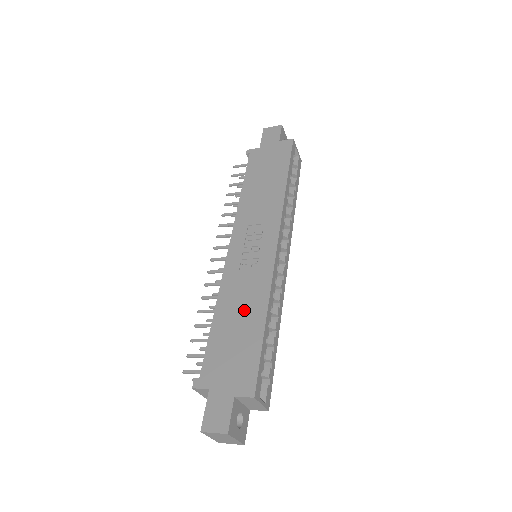
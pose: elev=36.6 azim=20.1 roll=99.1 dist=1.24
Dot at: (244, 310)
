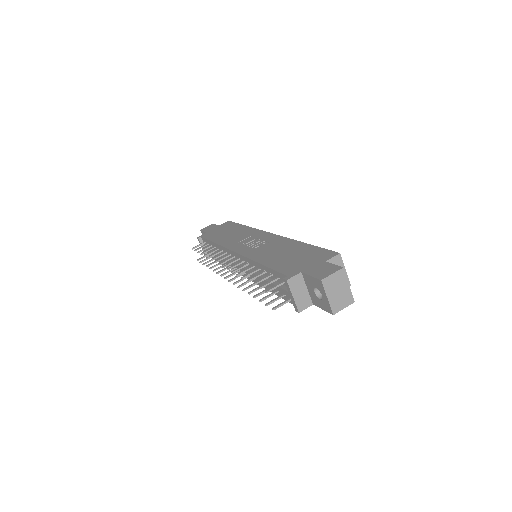
Dot at: (282, 250)
